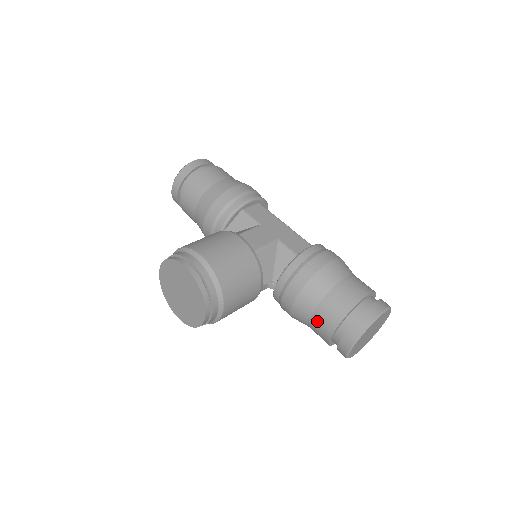
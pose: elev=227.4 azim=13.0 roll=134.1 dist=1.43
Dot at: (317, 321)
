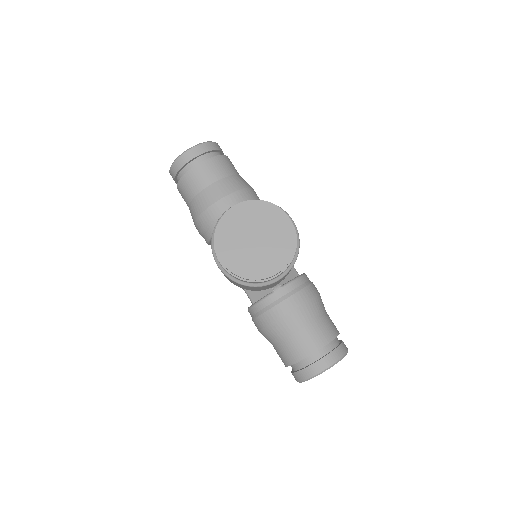
Dot at: (307, 334)
